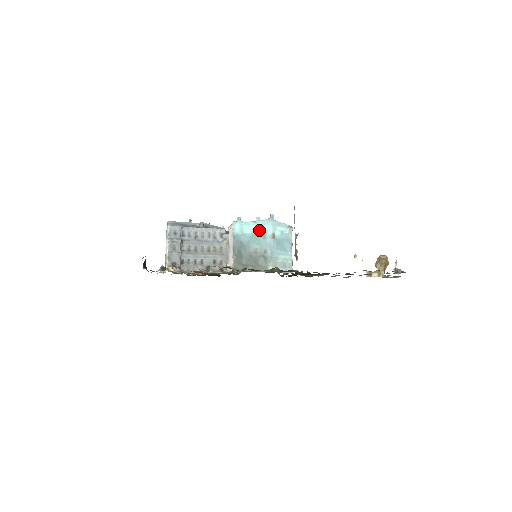
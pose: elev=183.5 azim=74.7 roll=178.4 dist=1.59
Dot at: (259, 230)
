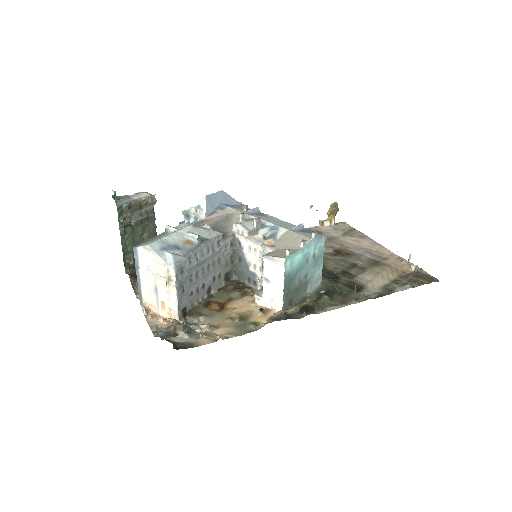
Dot at: (304, 256)
